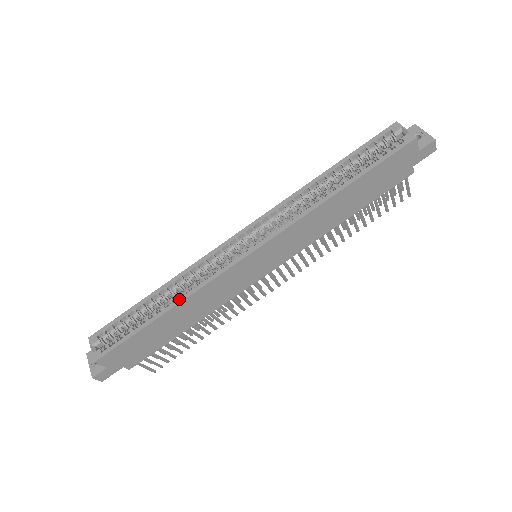
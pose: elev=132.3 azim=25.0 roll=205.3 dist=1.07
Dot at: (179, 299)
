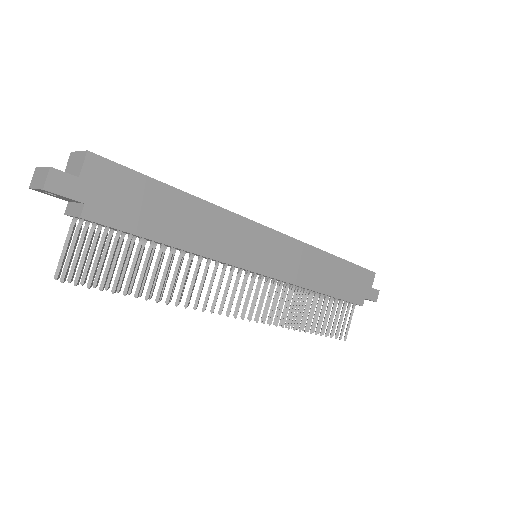
Dot at: (205, 201)
